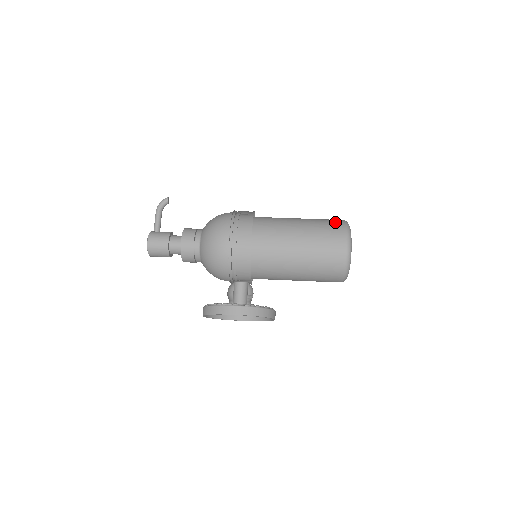
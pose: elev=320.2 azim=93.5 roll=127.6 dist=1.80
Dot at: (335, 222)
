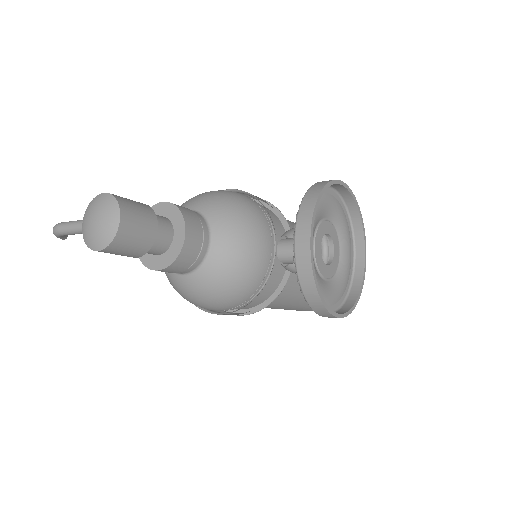
Dot at: occluded
